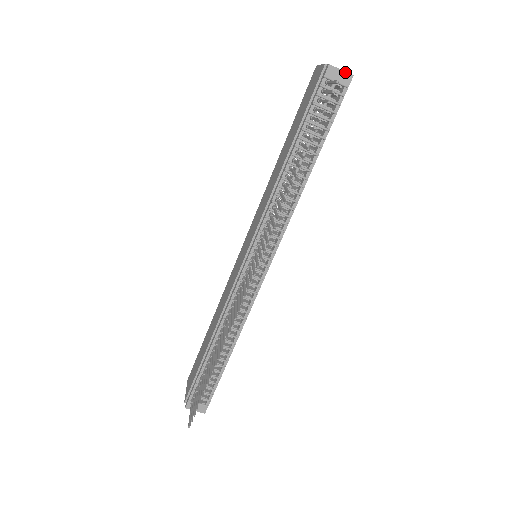
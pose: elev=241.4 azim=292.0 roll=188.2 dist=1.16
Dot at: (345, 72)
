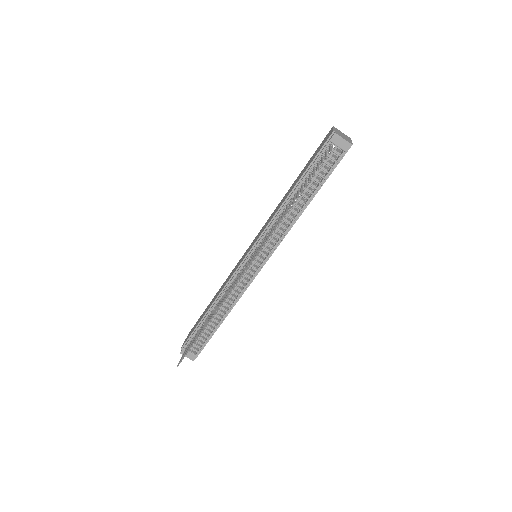
Dot at: (346, 141)
